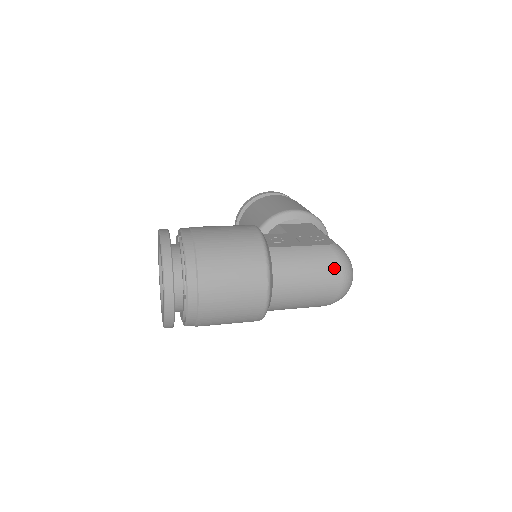
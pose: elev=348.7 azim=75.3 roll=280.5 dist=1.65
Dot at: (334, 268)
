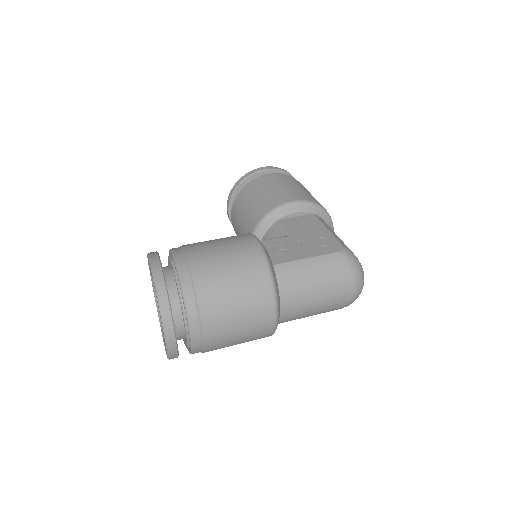
Dot at: (345, 278)
